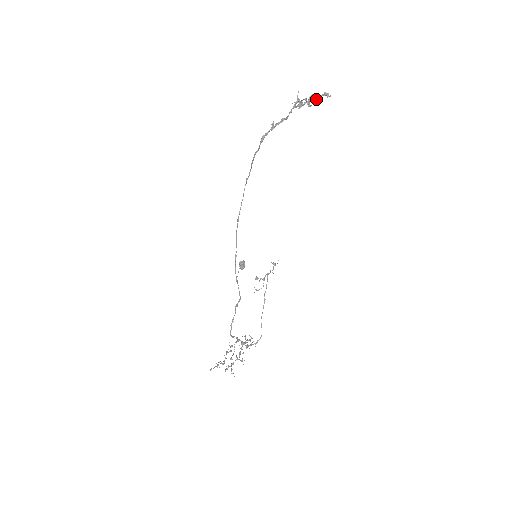
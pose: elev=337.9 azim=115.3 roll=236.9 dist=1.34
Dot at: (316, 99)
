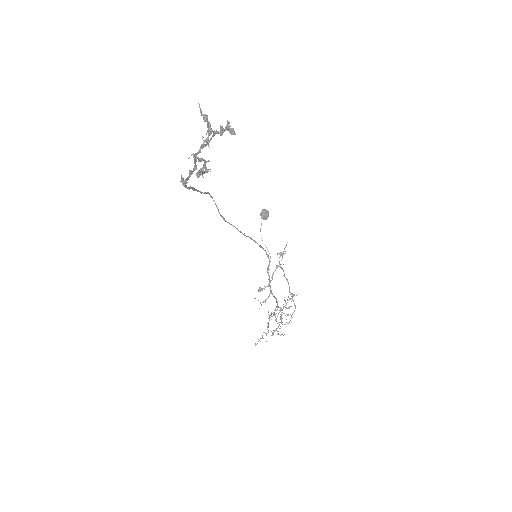
Dot at: (220, 135)
